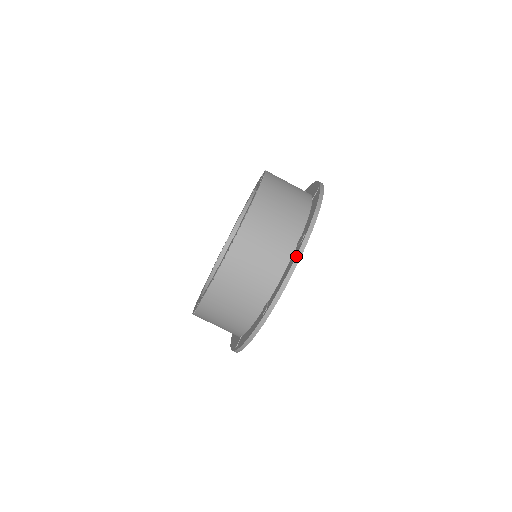
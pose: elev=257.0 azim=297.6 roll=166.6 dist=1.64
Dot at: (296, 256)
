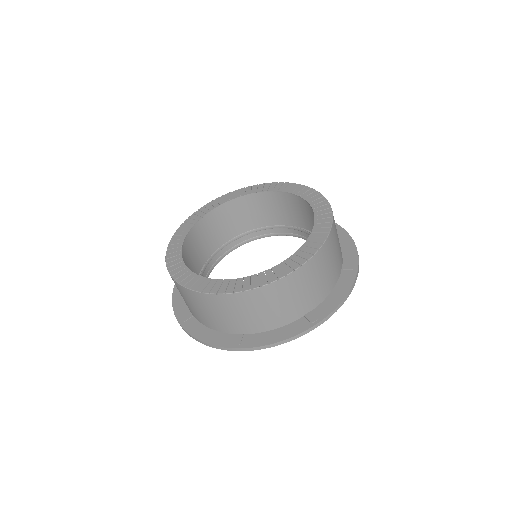
Dot at: (355, 281)
